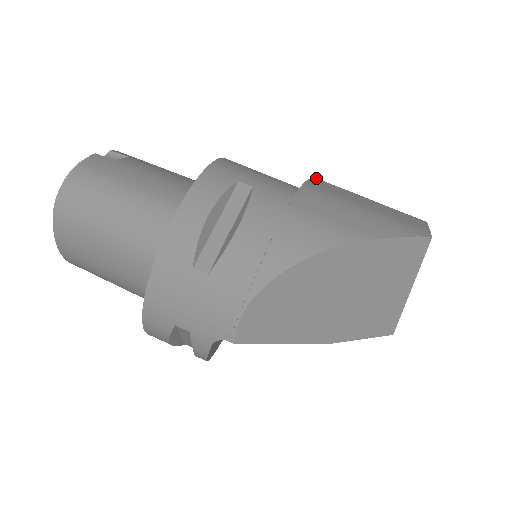
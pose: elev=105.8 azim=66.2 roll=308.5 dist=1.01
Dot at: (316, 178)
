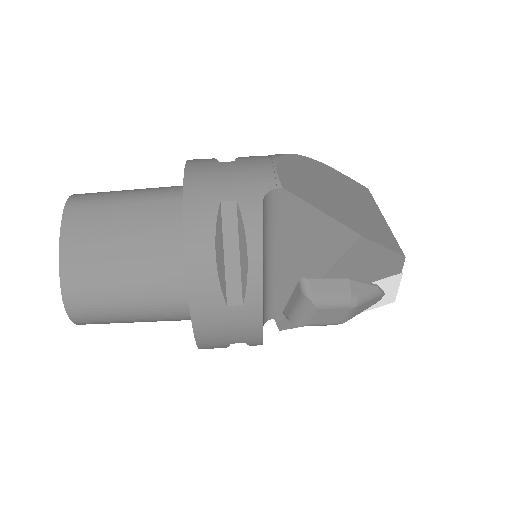
Dot at: occluded
